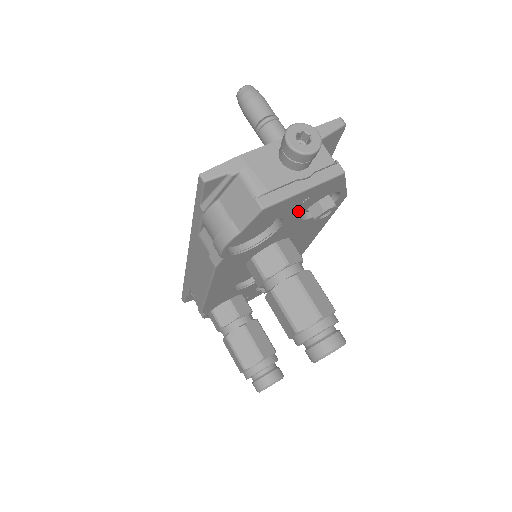
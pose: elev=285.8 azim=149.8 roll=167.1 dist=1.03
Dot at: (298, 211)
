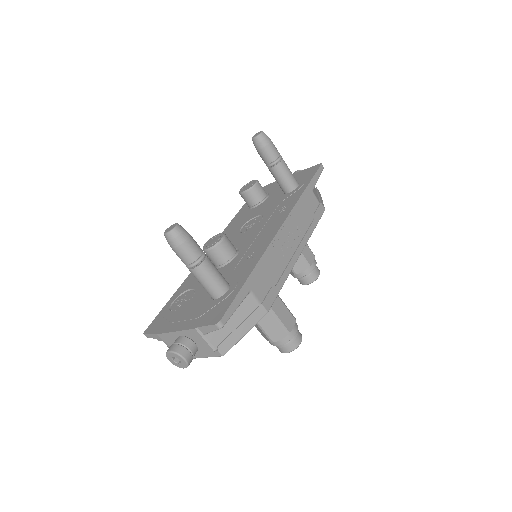
Dot at: occluded
